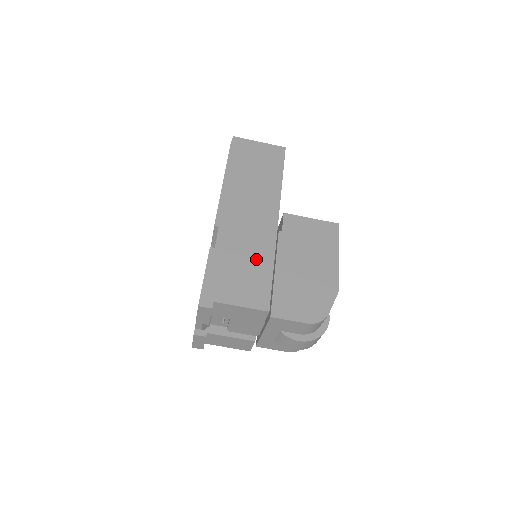
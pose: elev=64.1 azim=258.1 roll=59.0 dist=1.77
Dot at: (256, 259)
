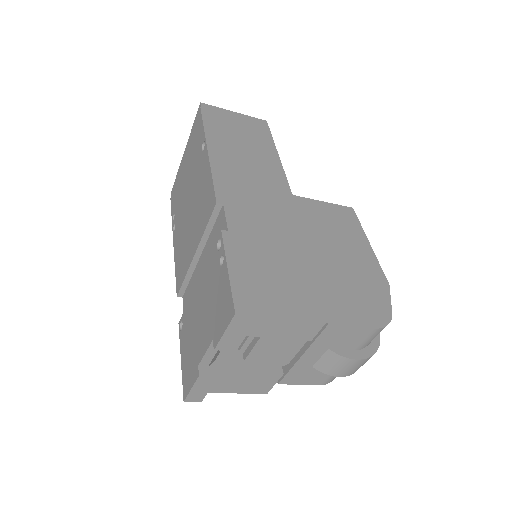
Dot at: (288, 245)
